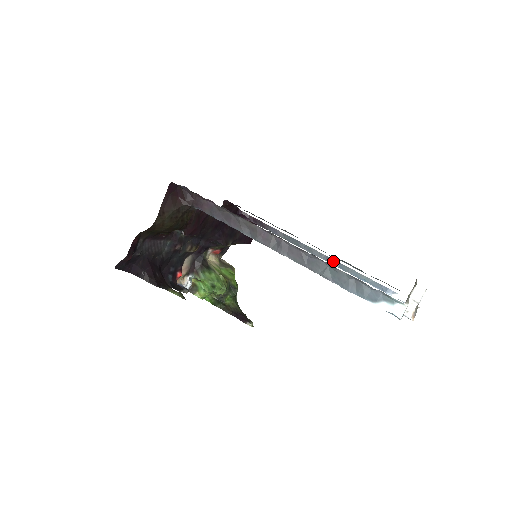
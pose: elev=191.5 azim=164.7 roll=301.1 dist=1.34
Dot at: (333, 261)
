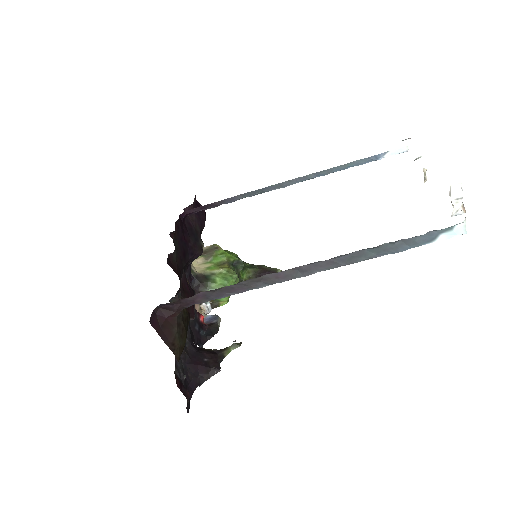
Dot at: (308, 177)
